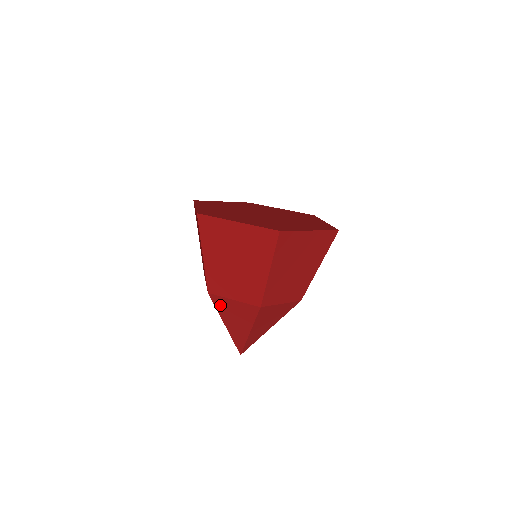
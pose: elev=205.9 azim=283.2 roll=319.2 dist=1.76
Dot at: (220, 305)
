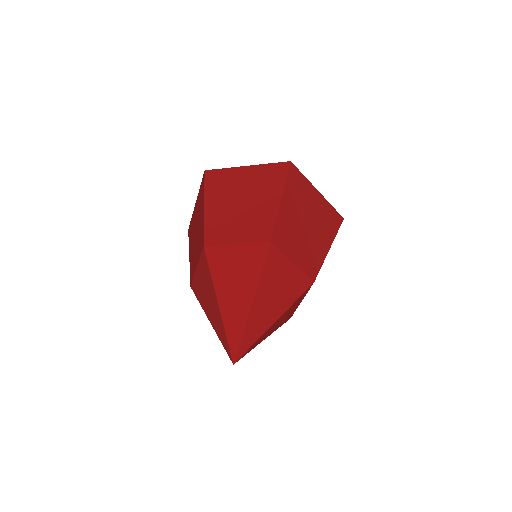
Dot at: (217, 262)
